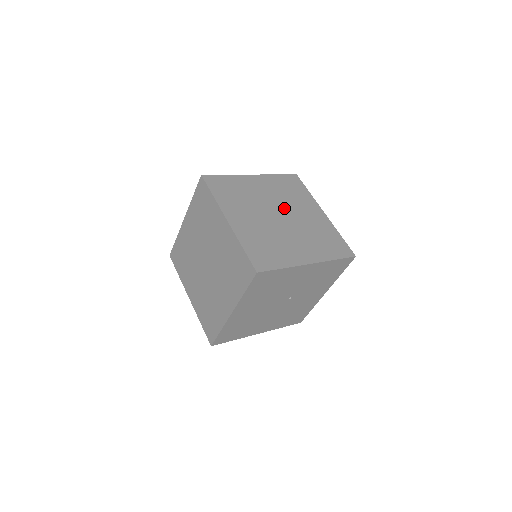
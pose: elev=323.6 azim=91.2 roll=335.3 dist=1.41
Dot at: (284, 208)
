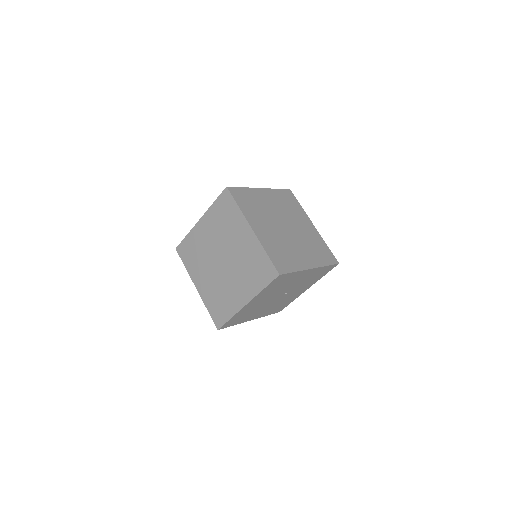
Dot at: (287, 220)
